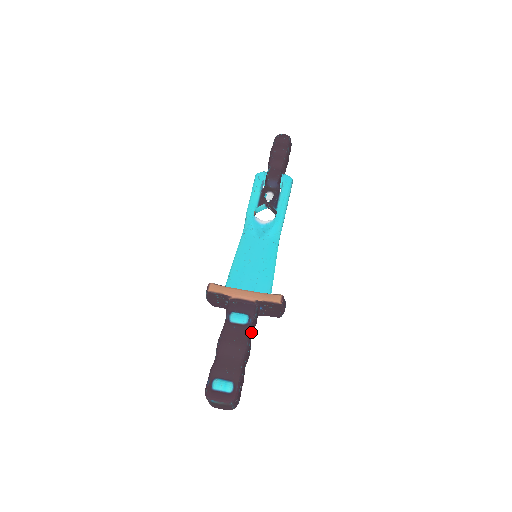
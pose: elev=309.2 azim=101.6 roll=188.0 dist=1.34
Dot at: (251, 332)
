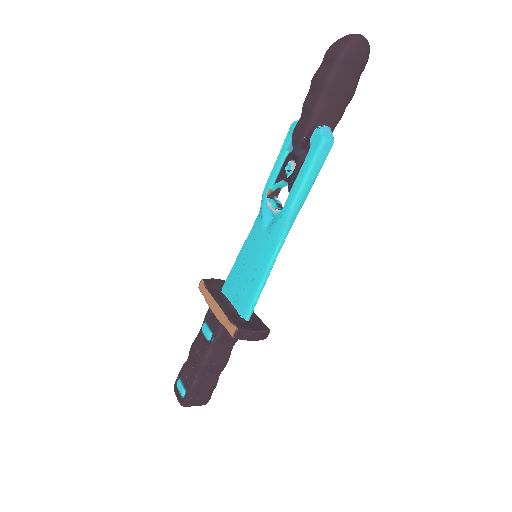
Dot at: (220, 348)
